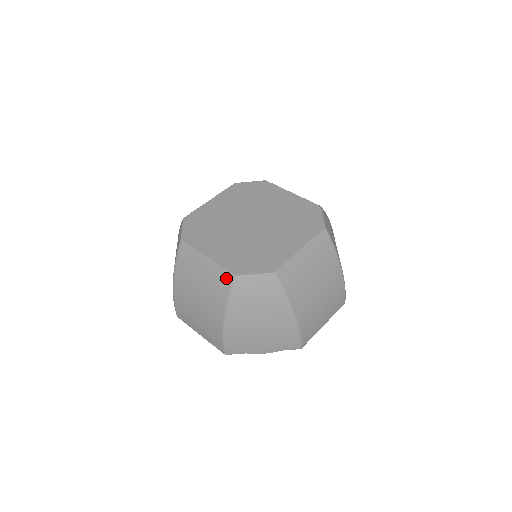
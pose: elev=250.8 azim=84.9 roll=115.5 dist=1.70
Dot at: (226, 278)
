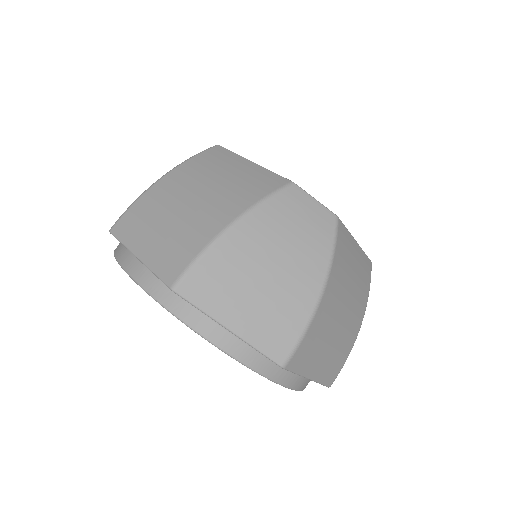
Dot at: (275, 180)
